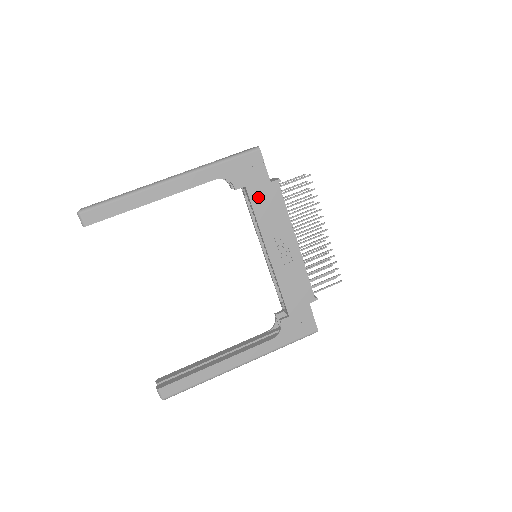
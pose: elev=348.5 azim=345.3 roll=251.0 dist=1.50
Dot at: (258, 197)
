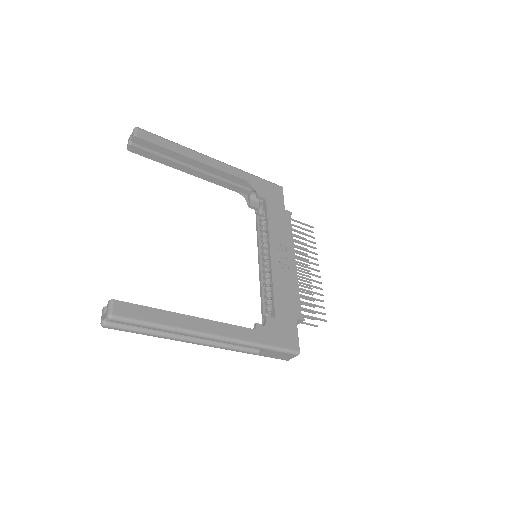
Dot at: (273, 212)
